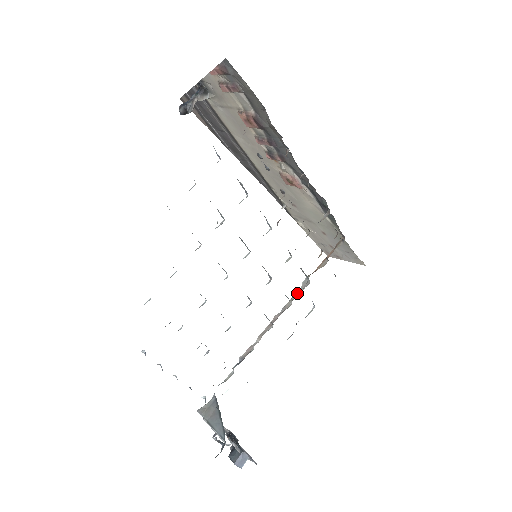
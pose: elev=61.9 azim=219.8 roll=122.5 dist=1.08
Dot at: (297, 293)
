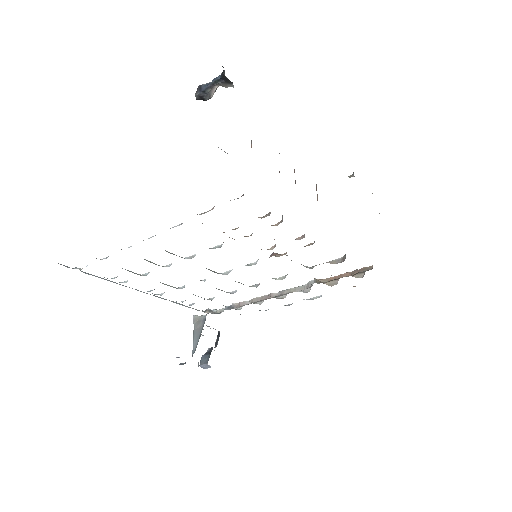
Dot at: (299, 288)
